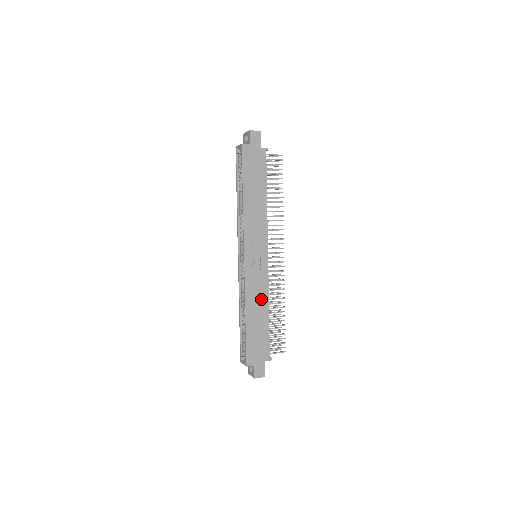
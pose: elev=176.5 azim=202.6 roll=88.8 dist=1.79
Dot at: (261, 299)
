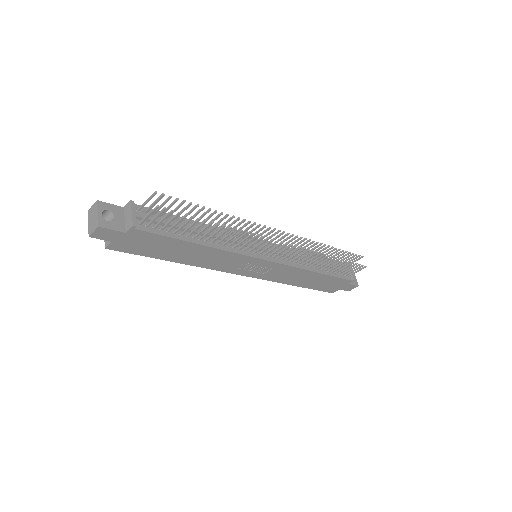
Dot at: (298, 274)
